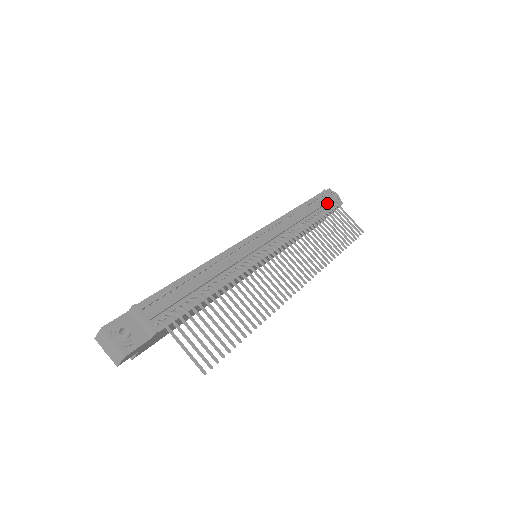
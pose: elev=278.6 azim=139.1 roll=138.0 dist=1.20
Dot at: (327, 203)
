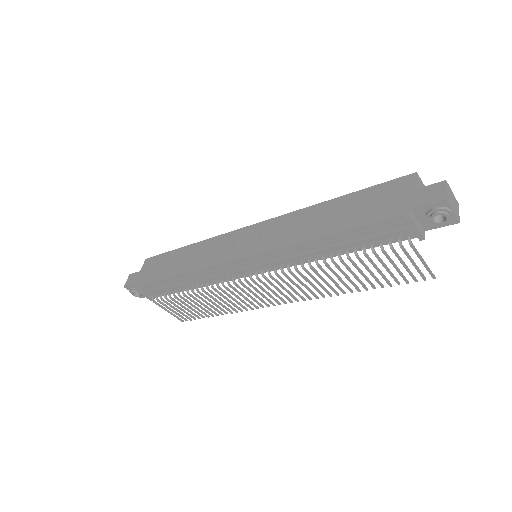
Dot at: (401, 231)
